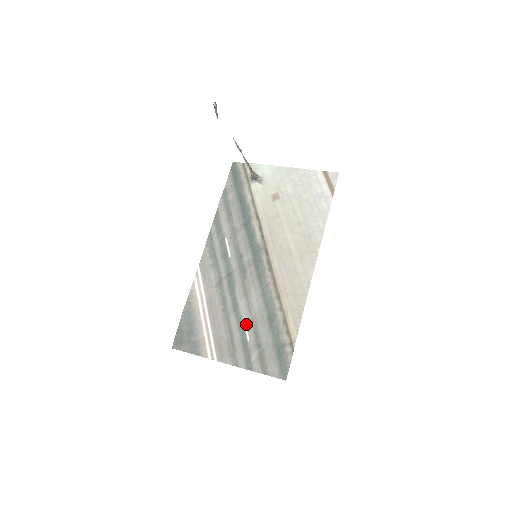
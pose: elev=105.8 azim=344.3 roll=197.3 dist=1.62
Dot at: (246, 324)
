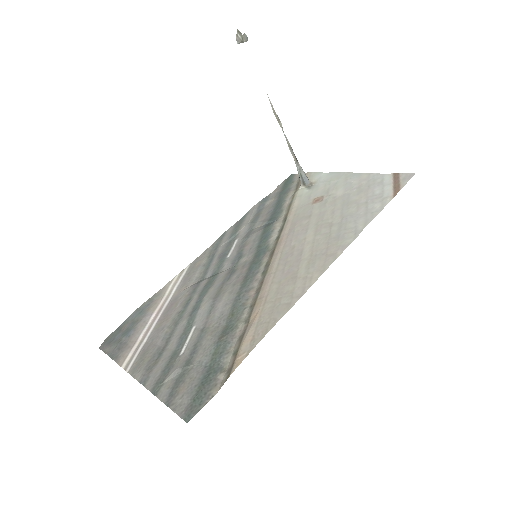
Dot at: (192, 333)
